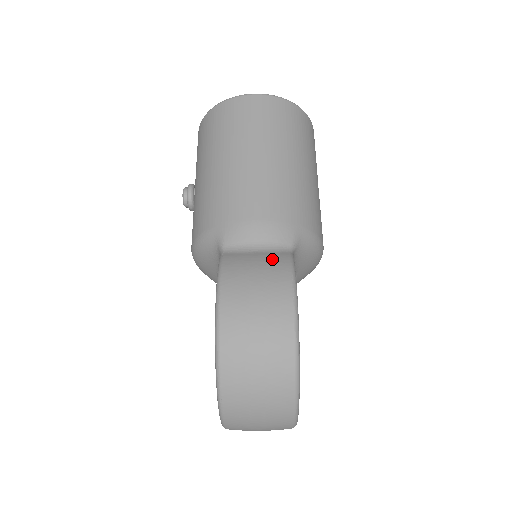
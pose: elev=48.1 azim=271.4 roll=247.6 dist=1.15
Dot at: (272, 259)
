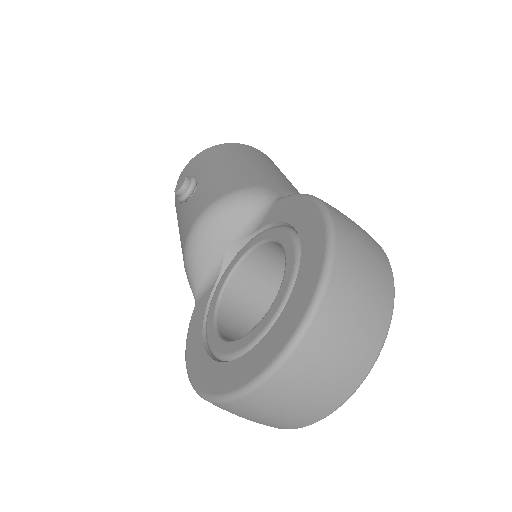
Dot at: occluded
